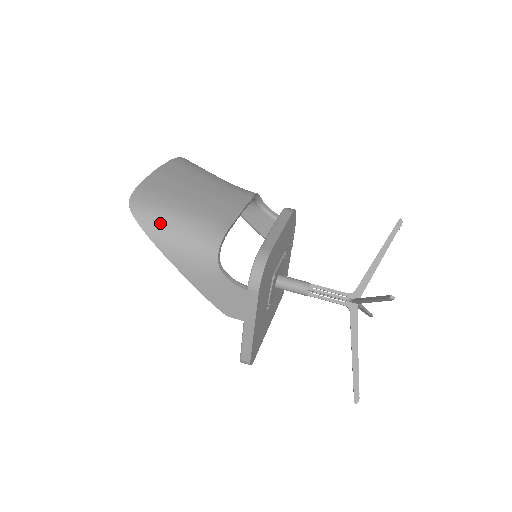
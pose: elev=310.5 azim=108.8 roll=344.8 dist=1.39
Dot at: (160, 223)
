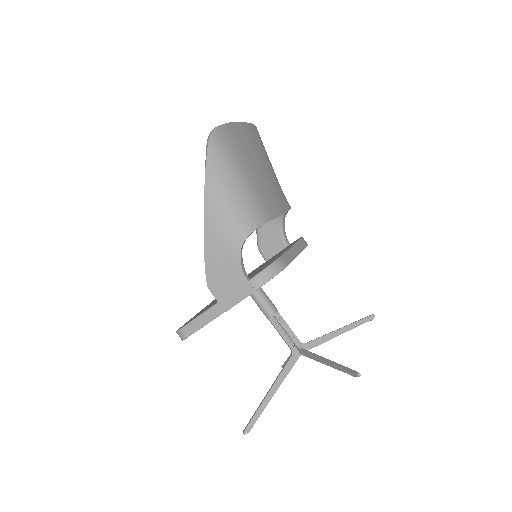
Dot at: (224, 169)
